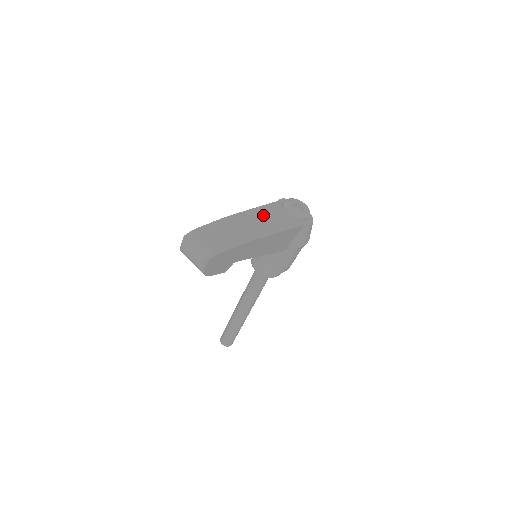
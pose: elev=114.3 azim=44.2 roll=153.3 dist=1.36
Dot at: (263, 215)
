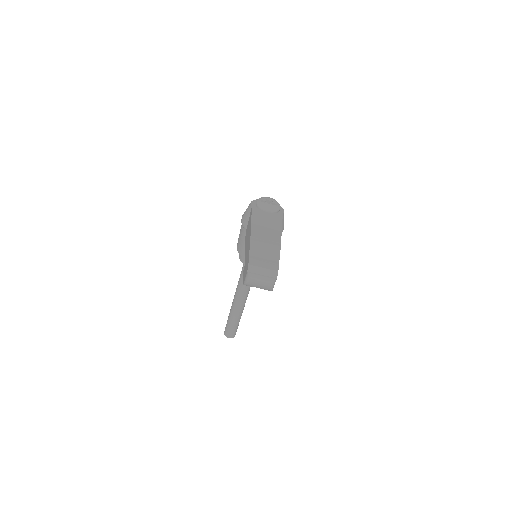
Dot at: (261, 224)
